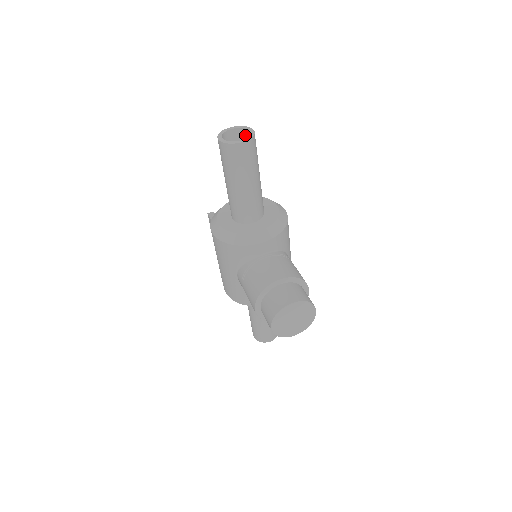
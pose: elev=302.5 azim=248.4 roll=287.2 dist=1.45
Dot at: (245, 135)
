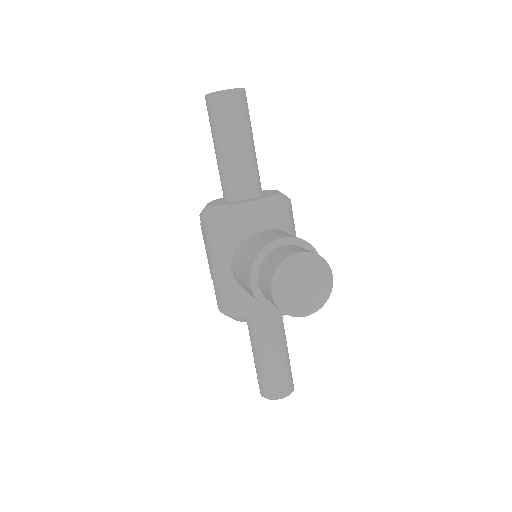
Dot at: occluded
